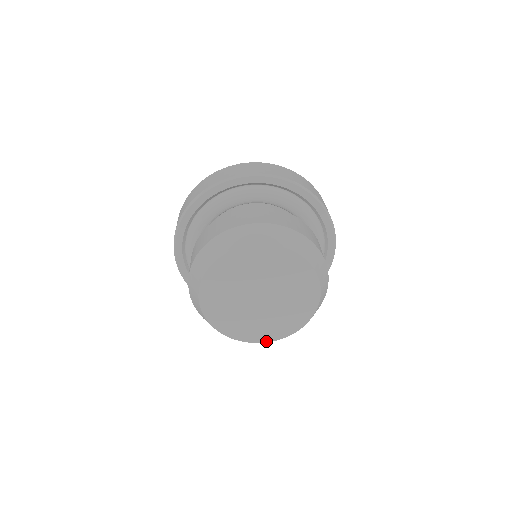
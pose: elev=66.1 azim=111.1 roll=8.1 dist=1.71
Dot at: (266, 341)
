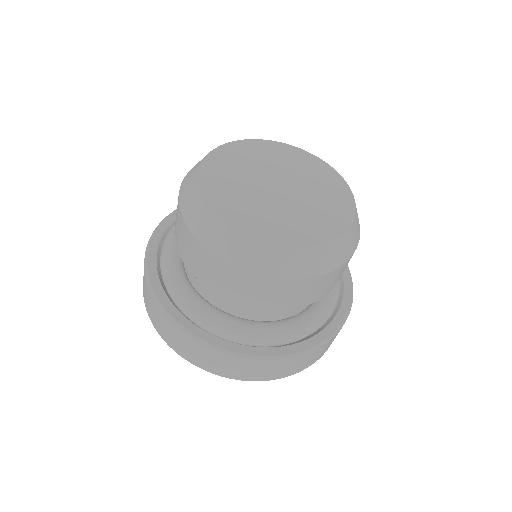
Dot at: (239, 229)
